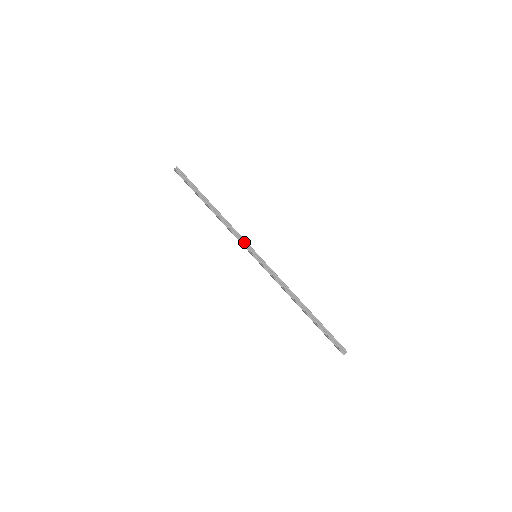
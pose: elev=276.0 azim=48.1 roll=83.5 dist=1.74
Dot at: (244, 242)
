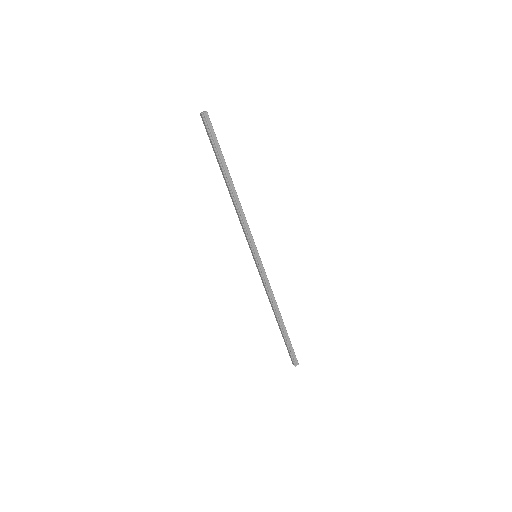
Dot at: (251, 238)
